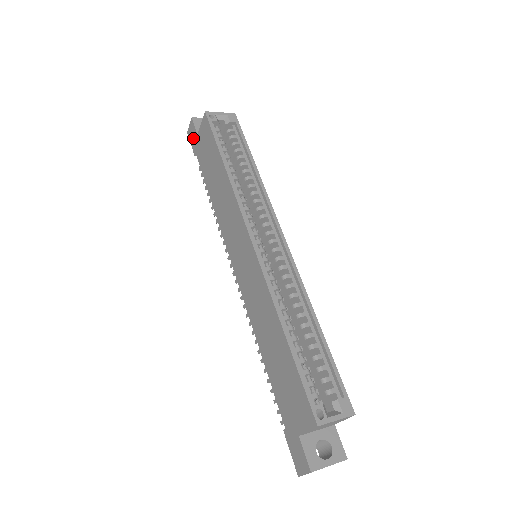
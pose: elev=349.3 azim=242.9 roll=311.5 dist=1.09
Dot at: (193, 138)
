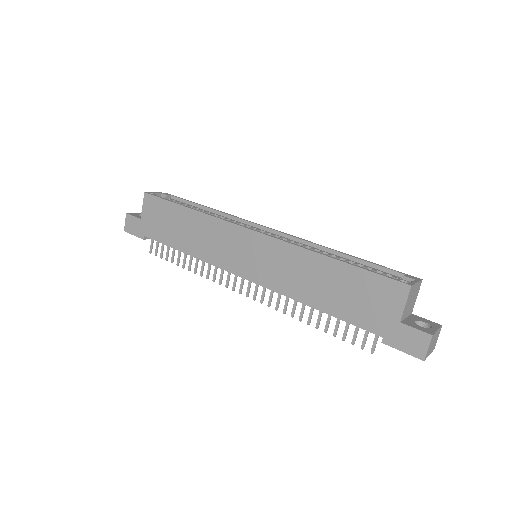
Dot at: (135, 227)
